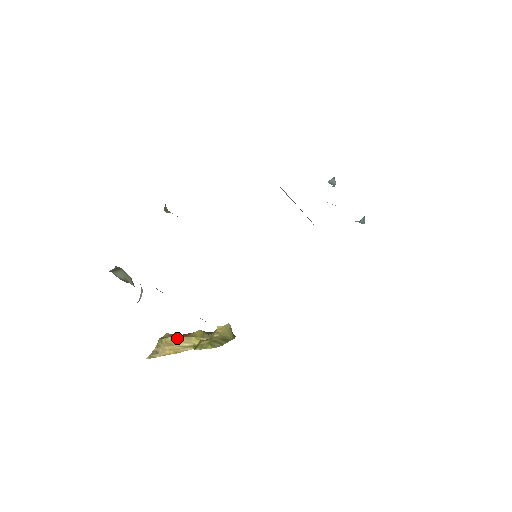
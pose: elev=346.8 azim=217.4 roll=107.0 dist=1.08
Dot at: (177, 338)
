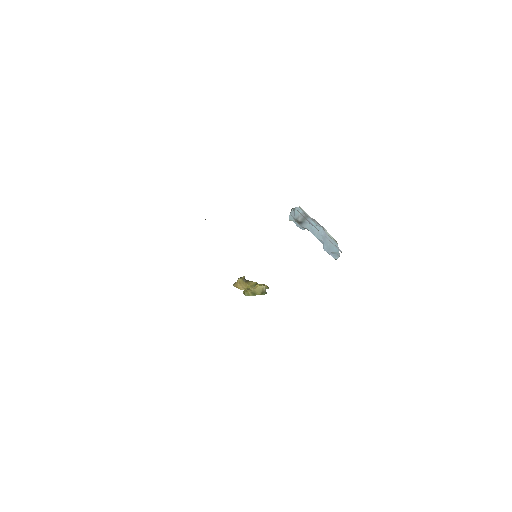
Dot at: (243, 281)
